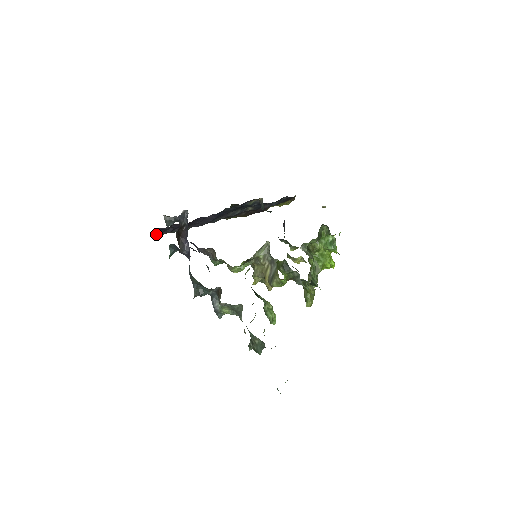
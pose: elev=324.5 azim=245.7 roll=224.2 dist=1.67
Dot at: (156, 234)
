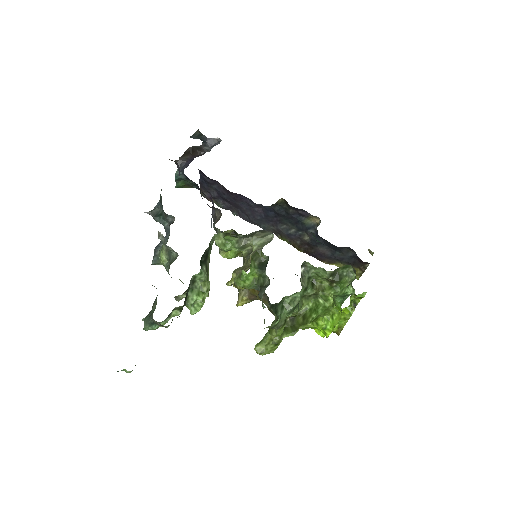
Dot at: (201, 190)
